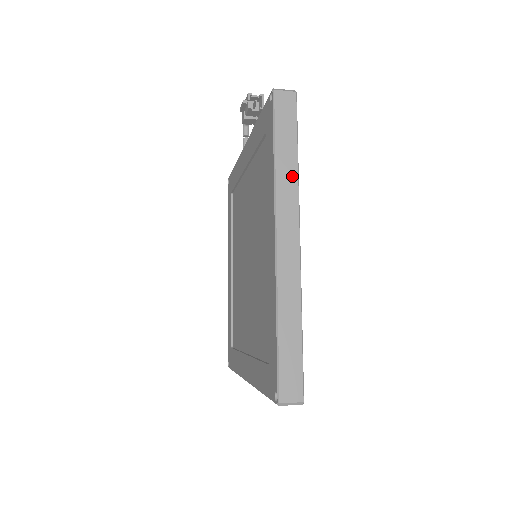
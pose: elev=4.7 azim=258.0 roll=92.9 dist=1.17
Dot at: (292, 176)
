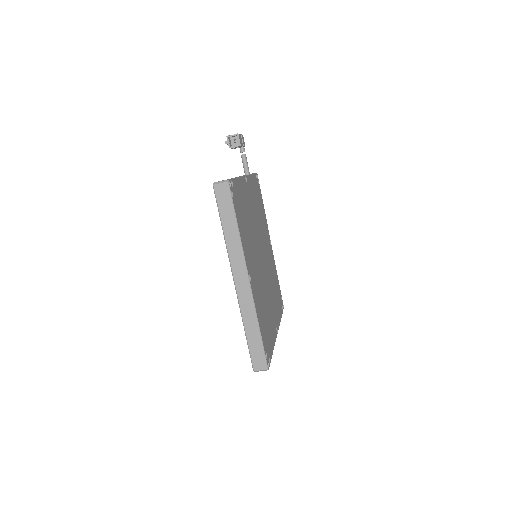
Dot at: (236, 240)
